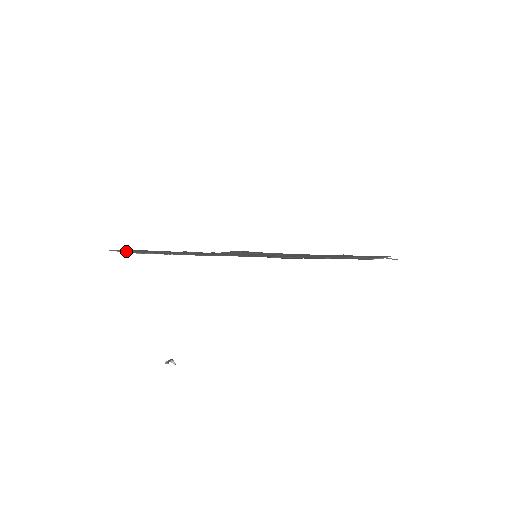
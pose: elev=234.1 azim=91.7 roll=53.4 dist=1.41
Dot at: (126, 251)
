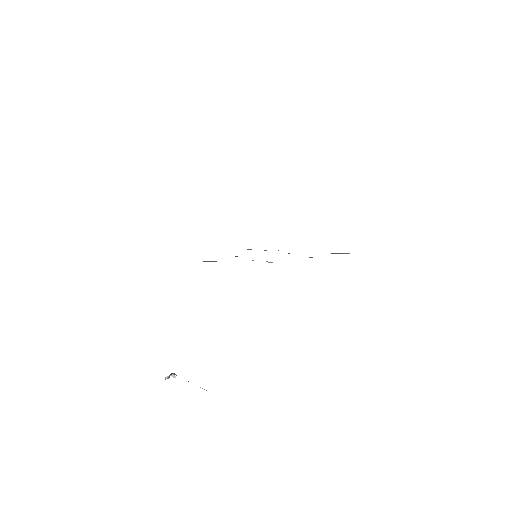
Dot at: occluded
